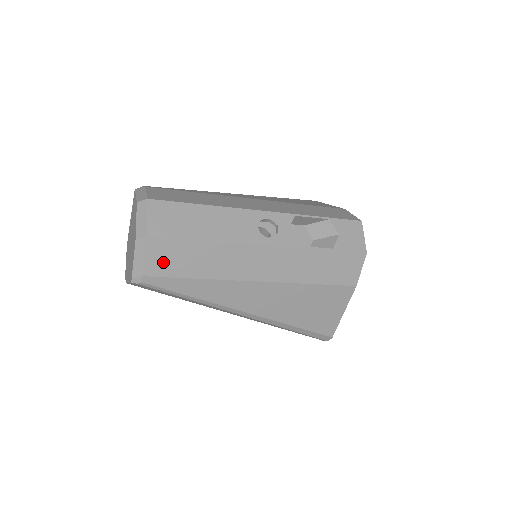
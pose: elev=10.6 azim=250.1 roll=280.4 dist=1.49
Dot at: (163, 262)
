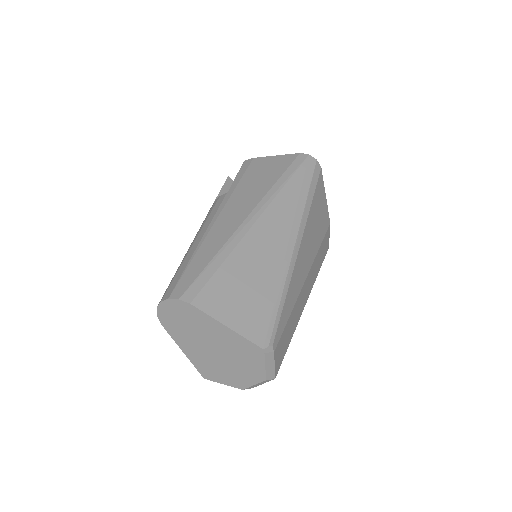
Dot at: occluded
